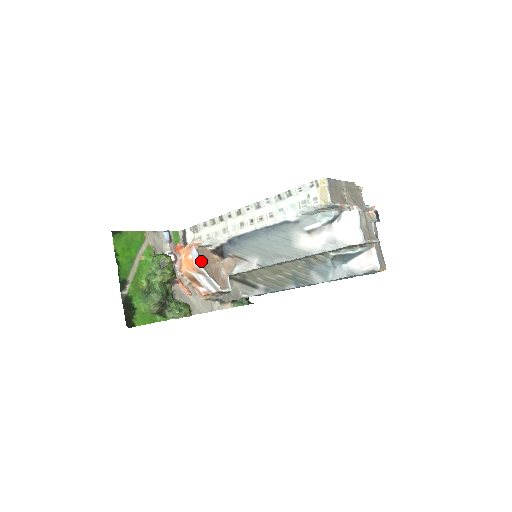
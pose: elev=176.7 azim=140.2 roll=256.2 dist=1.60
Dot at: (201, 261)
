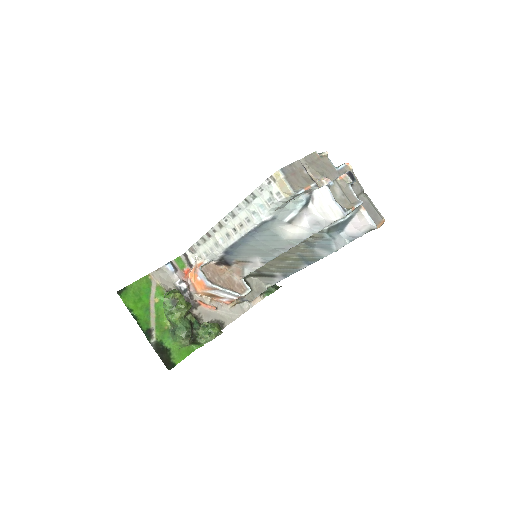
Dot at: (210, 279)
